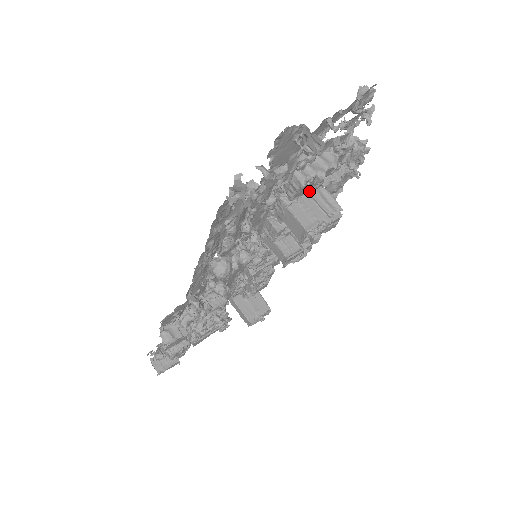
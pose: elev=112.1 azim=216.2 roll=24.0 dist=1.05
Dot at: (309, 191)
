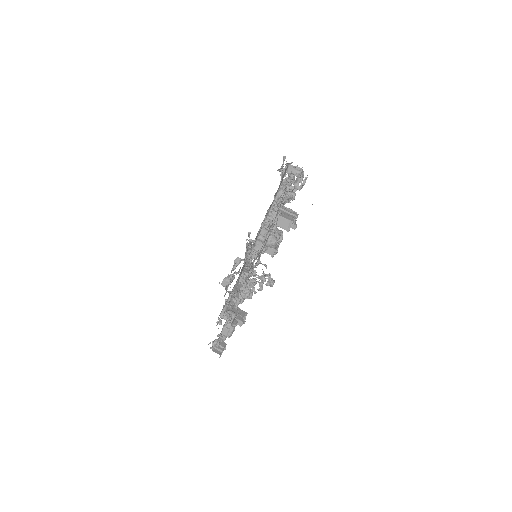
Dot at: occluded
